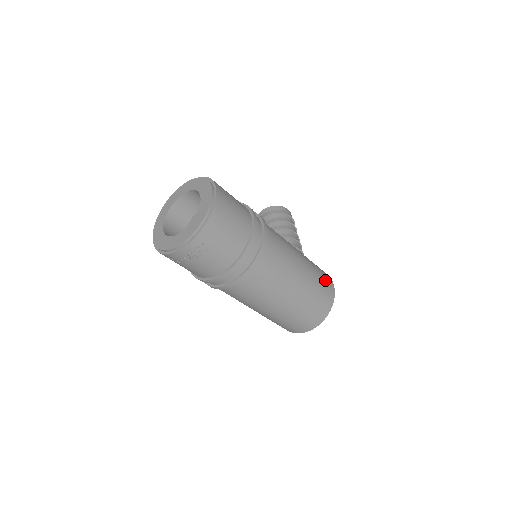
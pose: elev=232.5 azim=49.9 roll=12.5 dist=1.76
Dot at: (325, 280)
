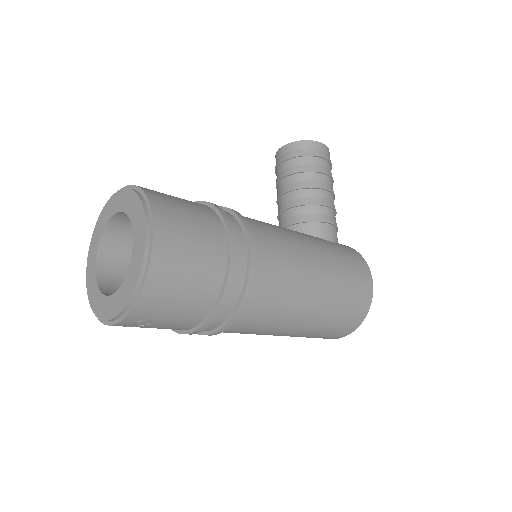
Dot at: (358, 286)
